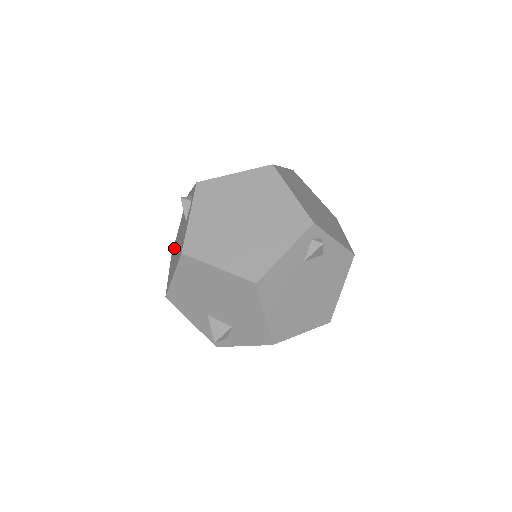
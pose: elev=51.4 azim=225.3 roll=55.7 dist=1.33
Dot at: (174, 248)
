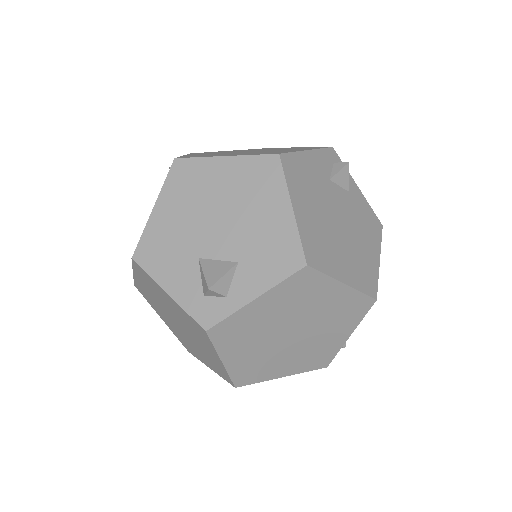
Dot at: occluded
